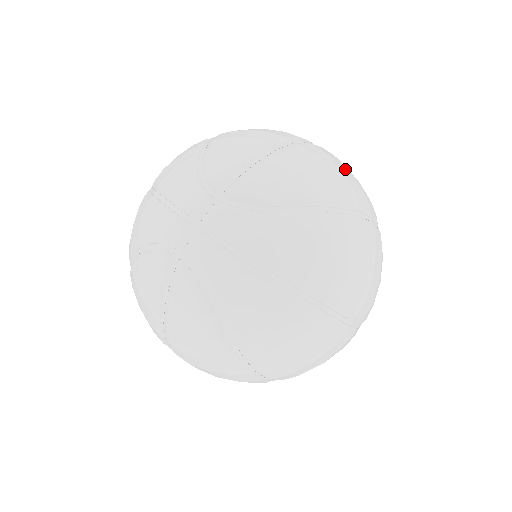
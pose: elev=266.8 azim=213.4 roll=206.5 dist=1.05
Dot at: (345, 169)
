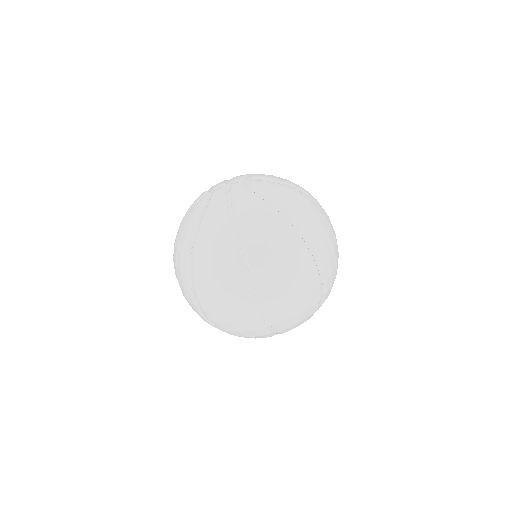
Dot at: (325, 227)
